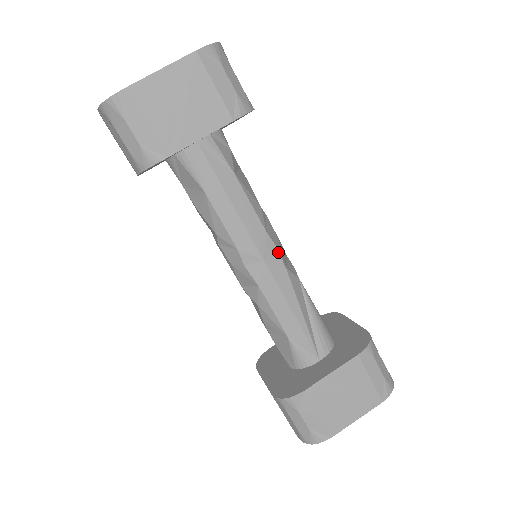
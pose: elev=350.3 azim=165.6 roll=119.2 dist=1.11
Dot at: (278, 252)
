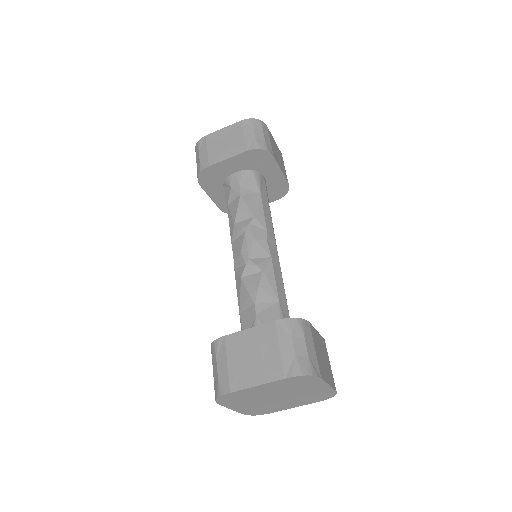
Dot at: occluded
